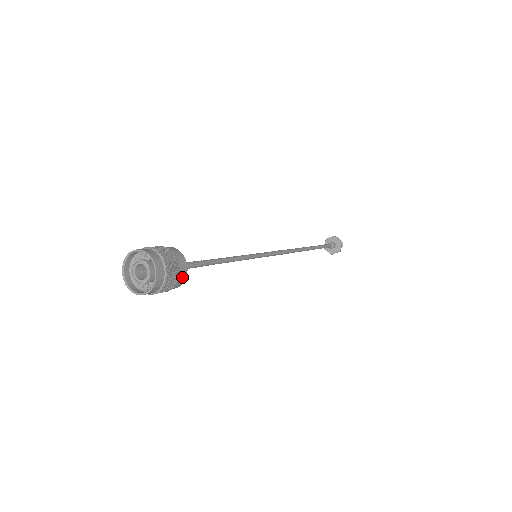
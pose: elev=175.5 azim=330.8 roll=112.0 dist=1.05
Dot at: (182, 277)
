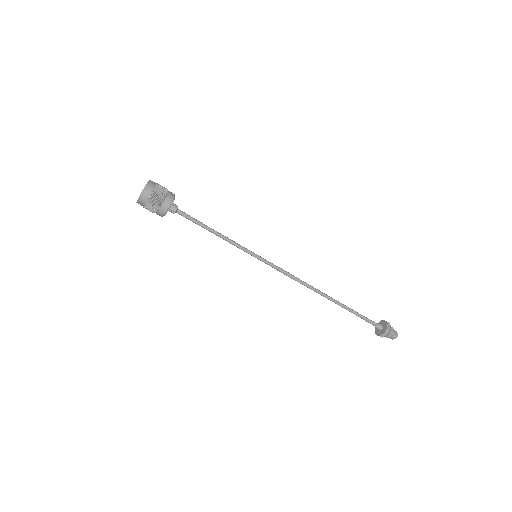
Dot at: (171, 193)
